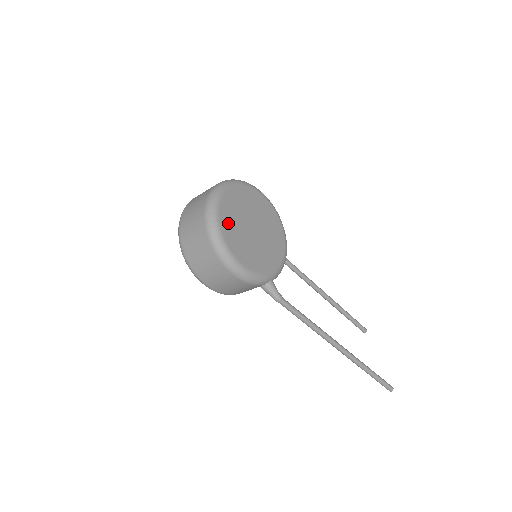
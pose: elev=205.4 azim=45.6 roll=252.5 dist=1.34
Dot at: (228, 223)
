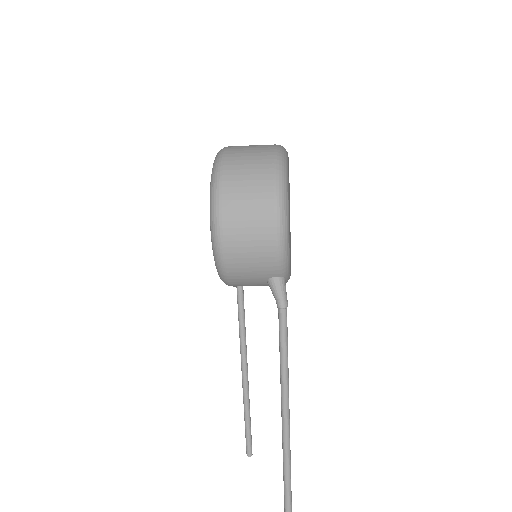
Dot at: occluded
